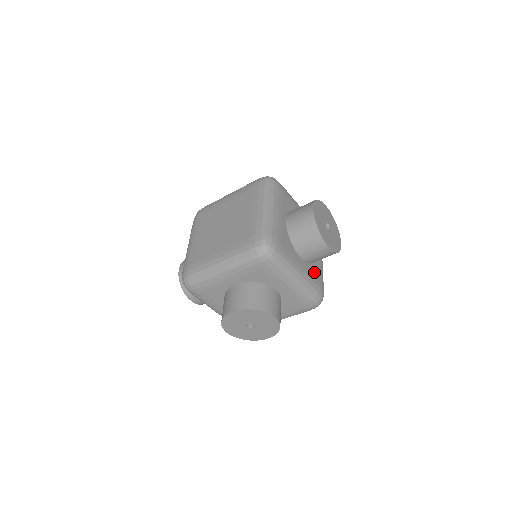
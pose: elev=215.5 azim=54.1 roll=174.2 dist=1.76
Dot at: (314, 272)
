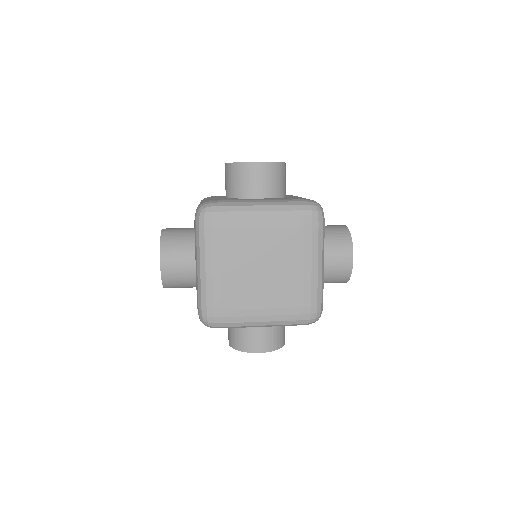
Dot at: occluded
